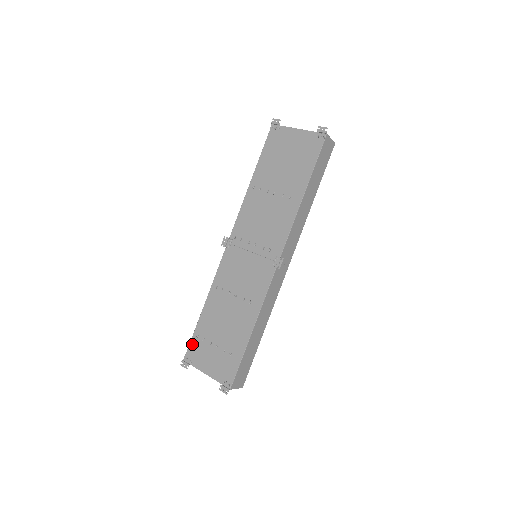
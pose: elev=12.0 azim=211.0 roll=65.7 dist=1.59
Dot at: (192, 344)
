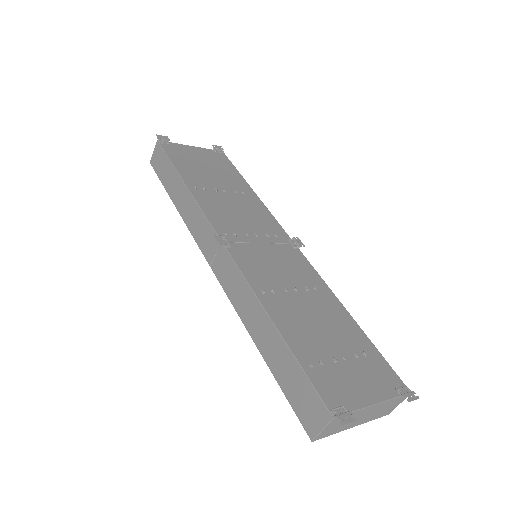
Dot at: (317, 382)
